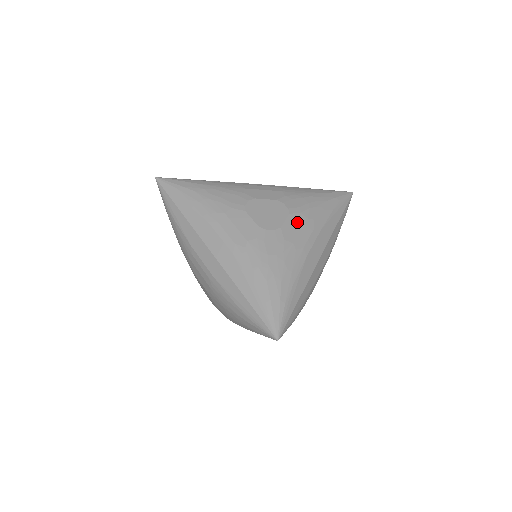
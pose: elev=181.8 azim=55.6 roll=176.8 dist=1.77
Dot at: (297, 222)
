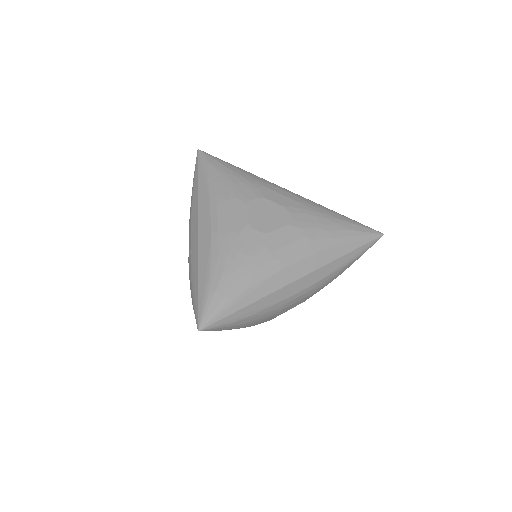
Dot at: (291, 235)
